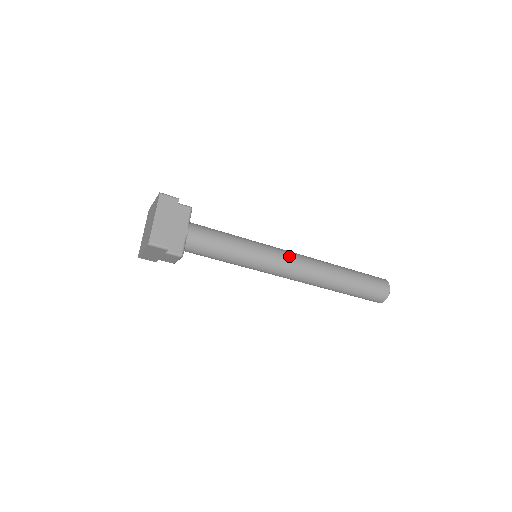
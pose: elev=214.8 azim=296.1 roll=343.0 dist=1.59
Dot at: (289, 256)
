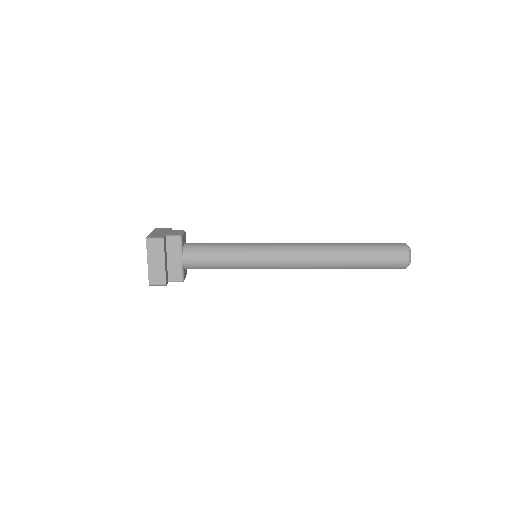
Dot at: (285, 255)
